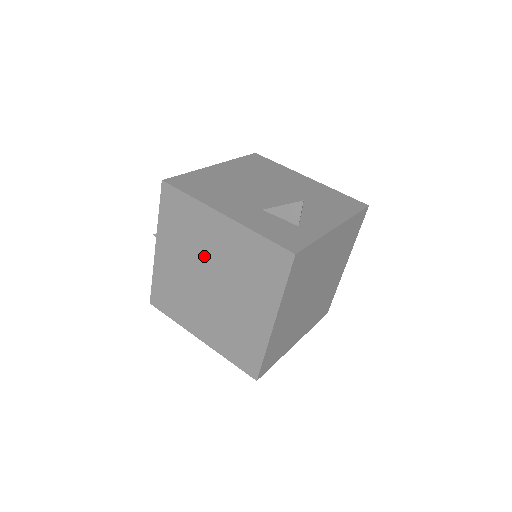
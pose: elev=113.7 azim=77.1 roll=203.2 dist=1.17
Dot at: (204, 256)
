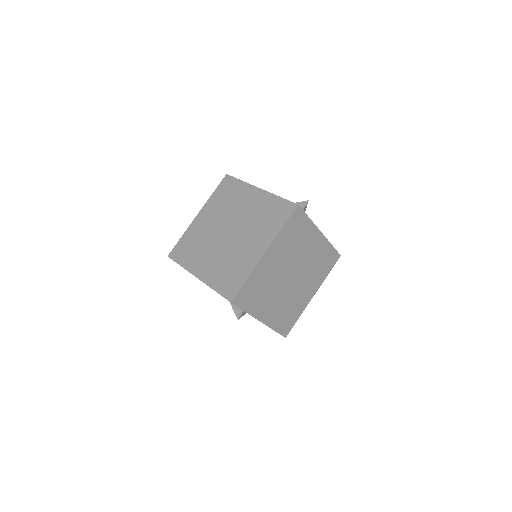
Dot at: (233, 215)
